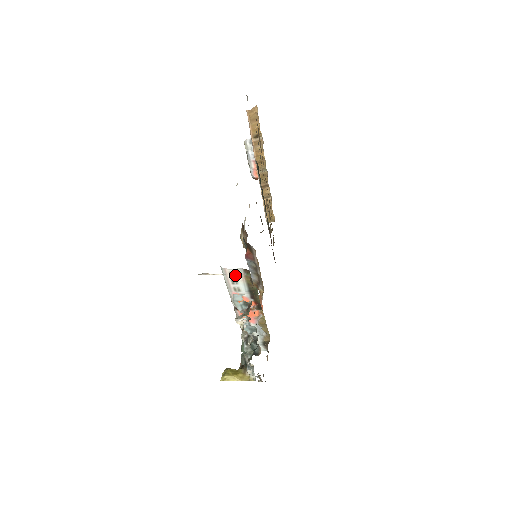
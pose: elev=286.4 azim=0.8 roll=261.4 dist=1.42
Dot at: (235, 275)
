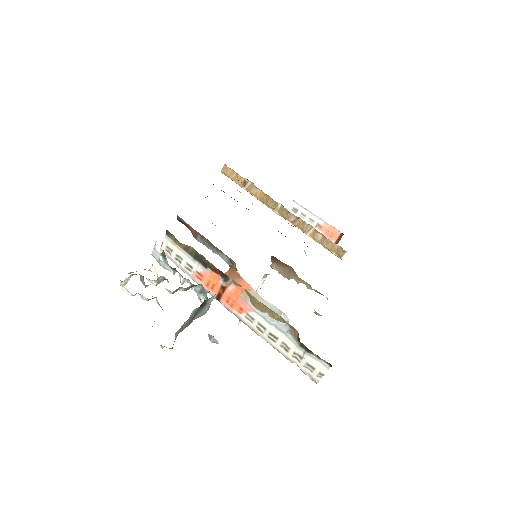
Dot at: (171, 249)
